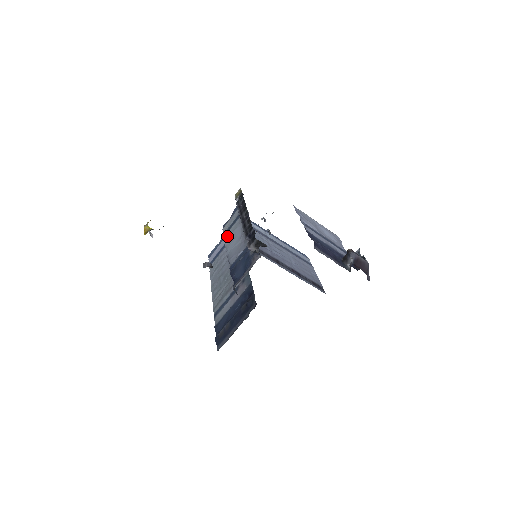
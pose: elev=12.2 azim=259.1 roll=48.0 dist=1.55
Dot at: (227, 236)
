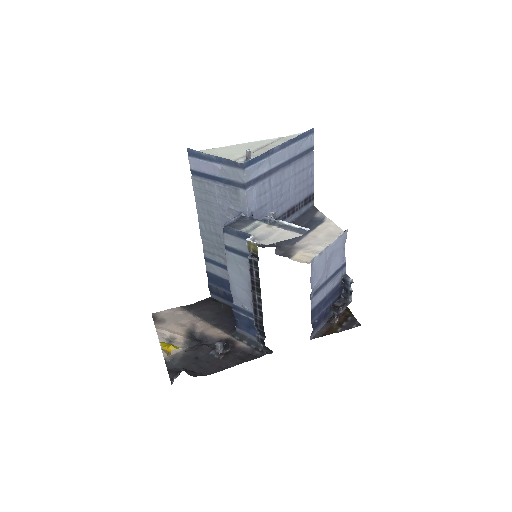
Dot at: (230, 259)
